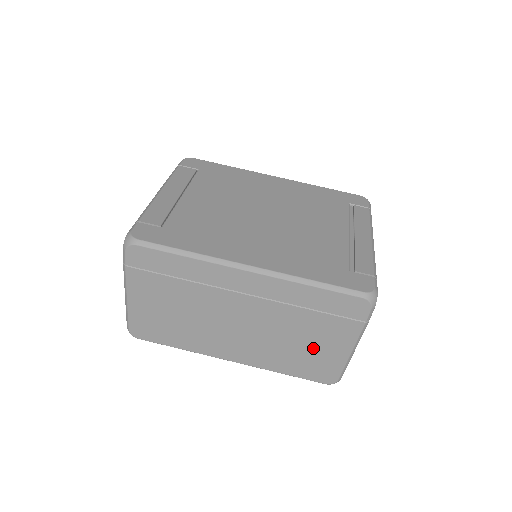
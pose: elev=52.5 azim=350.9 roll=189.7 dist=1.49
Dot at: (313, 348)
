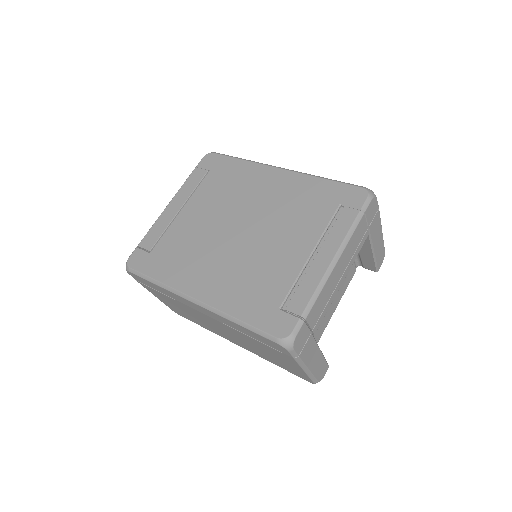
Dot at: (277, 358)
